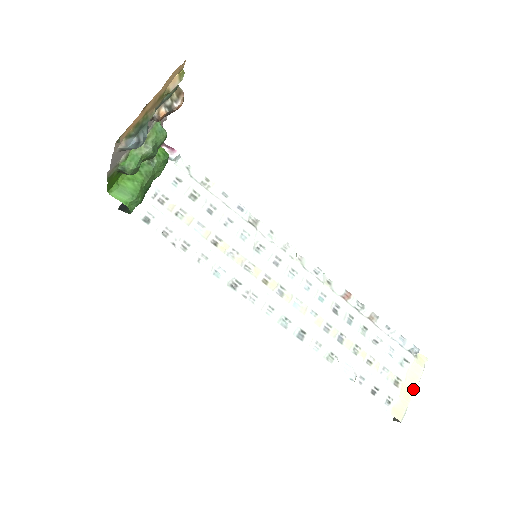
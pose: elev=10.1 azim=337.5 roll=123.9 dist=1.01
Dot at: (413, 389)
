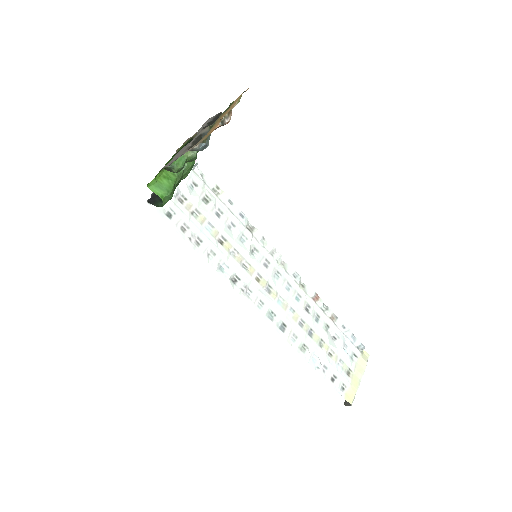
Dot at: (360, 379)
